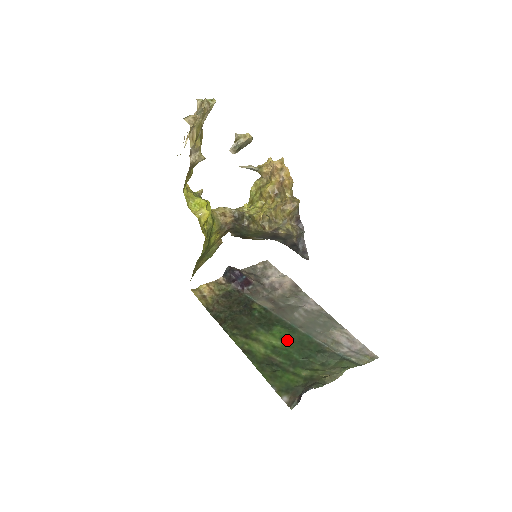
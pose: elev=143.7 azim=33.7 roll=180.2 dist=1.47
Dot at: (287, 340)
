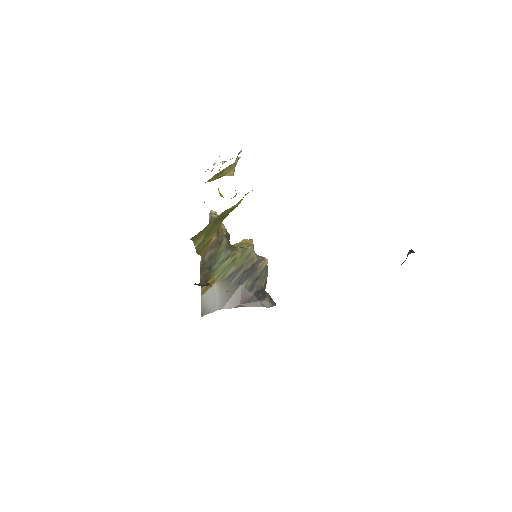
Dot at: occluded
